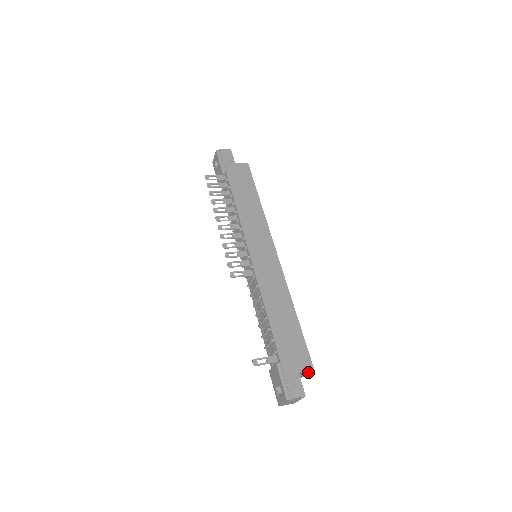
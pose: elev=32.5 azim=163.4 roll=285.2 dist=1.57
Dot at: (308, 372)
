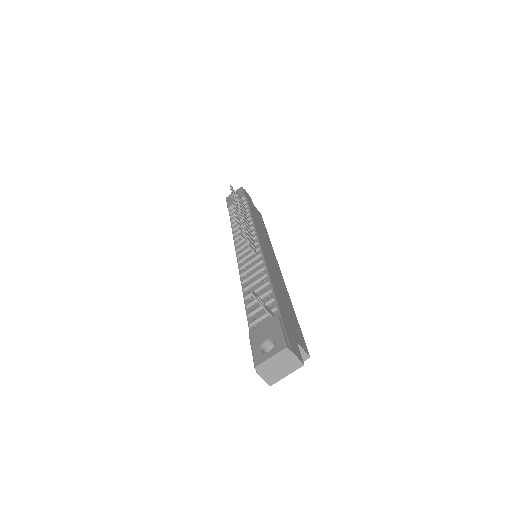
Dot at: occluded
